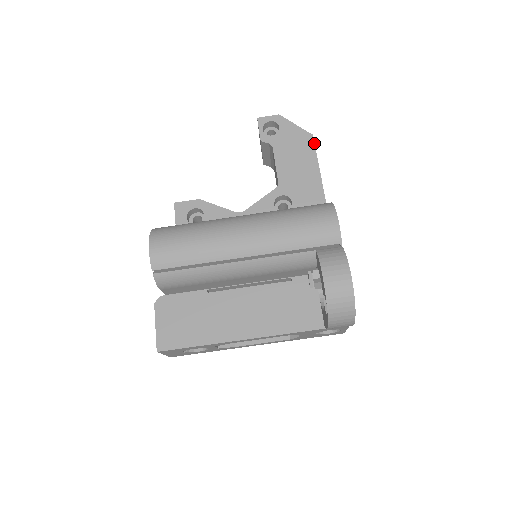
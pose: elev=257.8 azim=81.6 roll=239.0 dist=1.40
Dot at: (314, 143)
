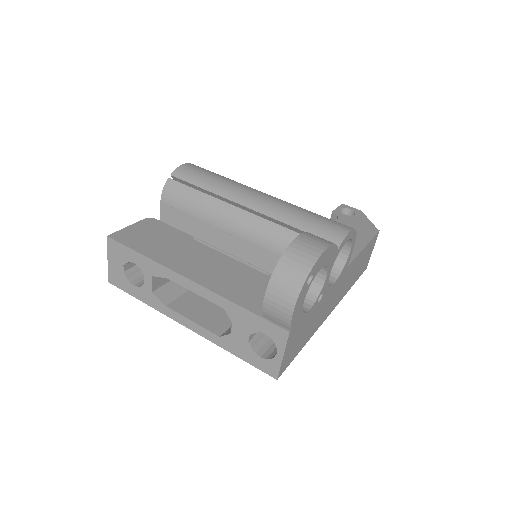
Dot at: (376, 234)
